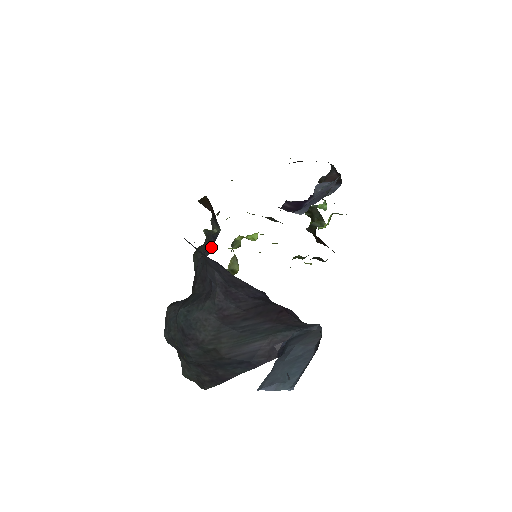
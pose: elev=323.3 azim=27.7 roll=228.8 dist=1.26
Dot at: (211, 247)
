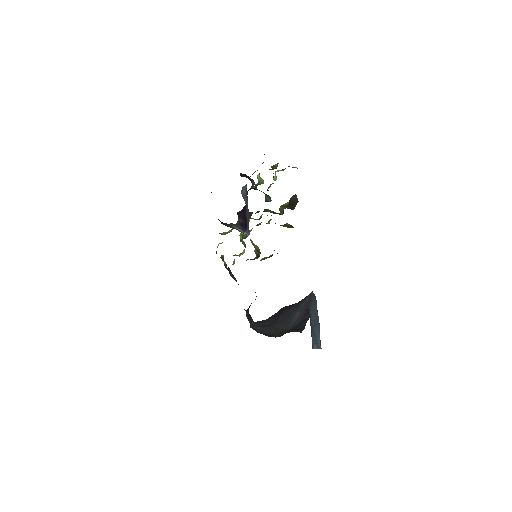
Dot at: occluded
